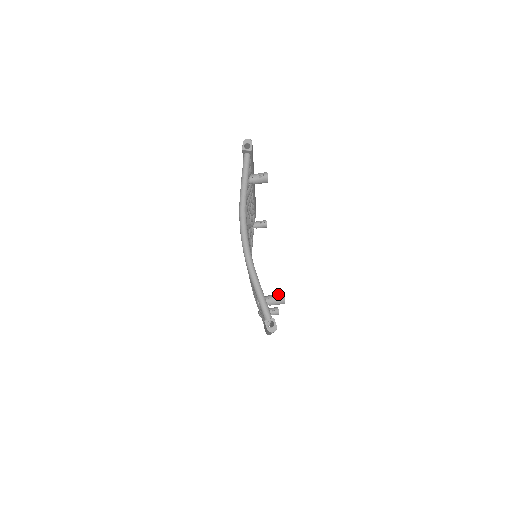
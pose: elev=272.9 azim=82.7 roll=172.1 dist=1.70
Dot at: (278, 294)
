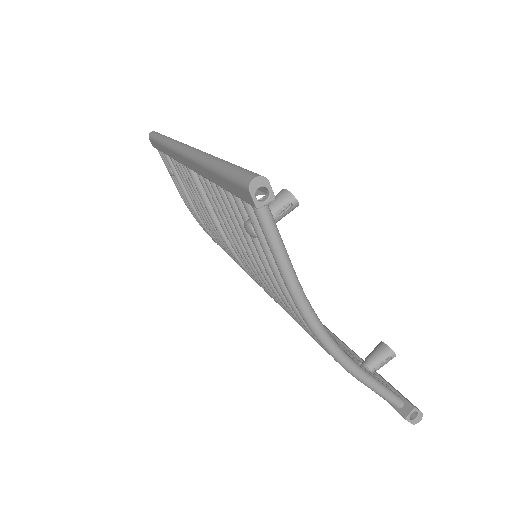
Dot at: (382, 353)
